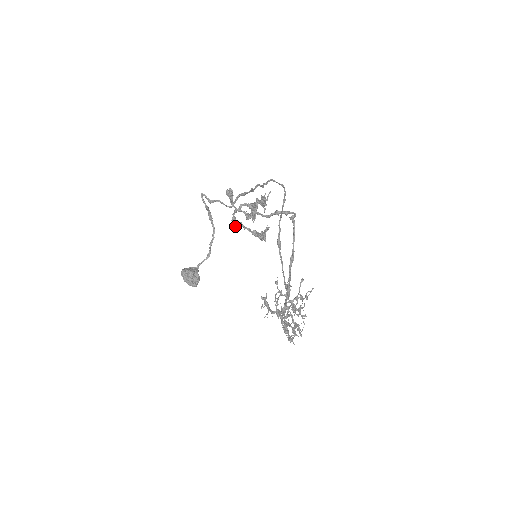
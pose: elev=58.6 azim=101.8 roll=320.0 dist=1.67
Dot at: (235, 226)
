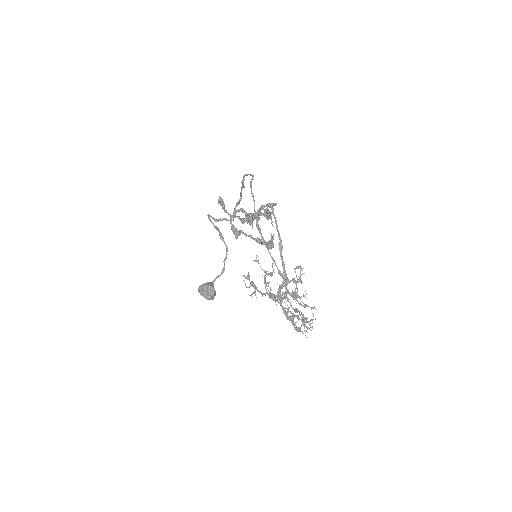
Dot at: (234, 233)
